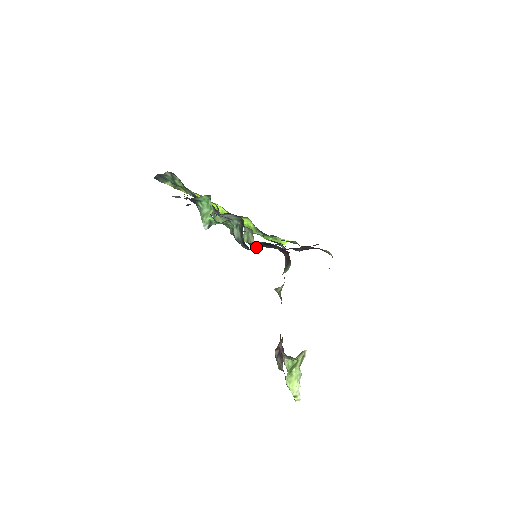
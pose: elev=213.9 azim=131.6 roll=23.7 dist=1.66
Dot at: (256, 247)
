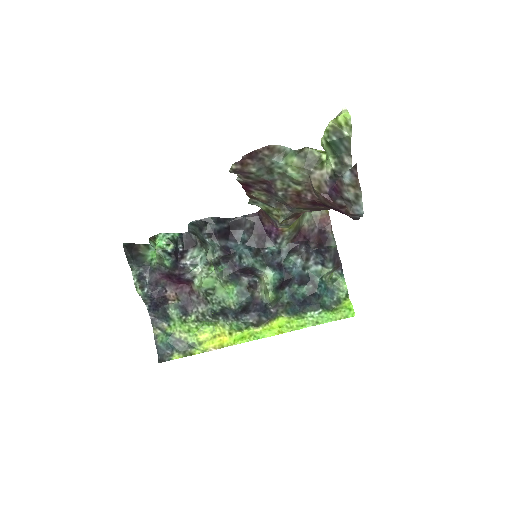
Dot at: (254, 261)
